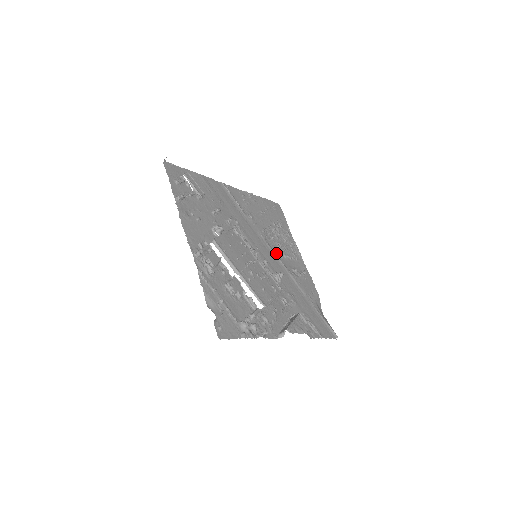
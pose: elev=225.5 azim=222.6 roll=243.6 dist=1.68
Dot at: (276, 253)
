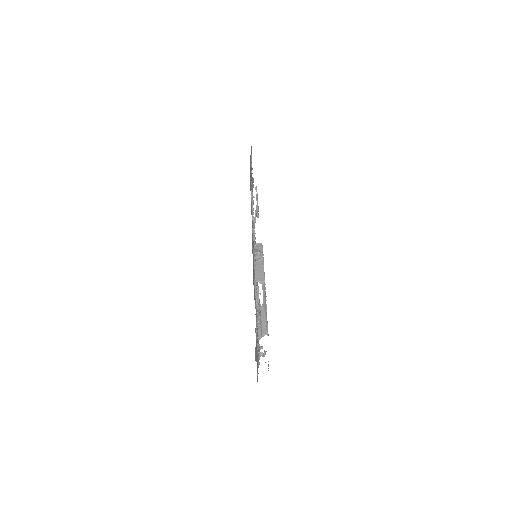
Dot at: occluded
